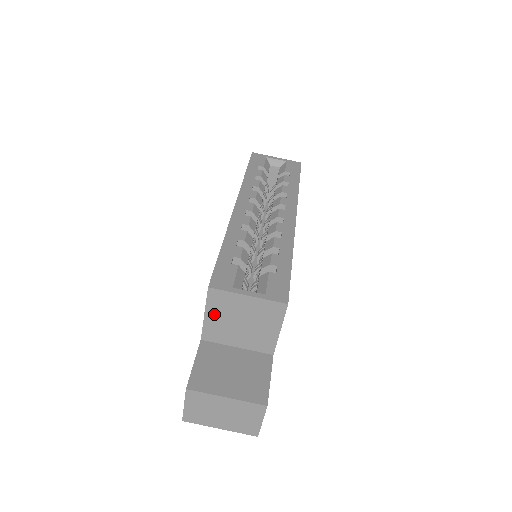
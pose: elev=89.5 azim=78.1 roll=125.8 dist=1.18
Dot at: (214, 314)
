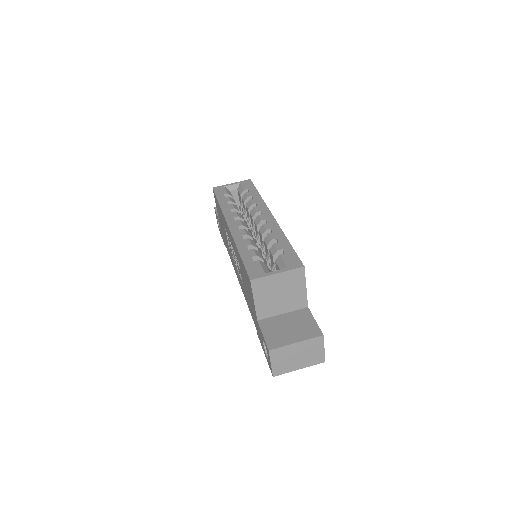
Dot at: (260, 297)
